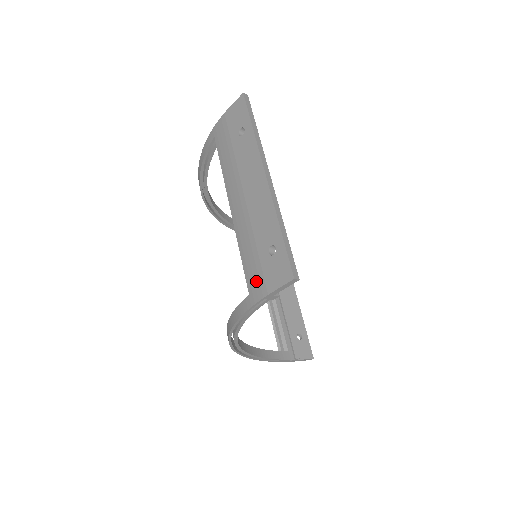
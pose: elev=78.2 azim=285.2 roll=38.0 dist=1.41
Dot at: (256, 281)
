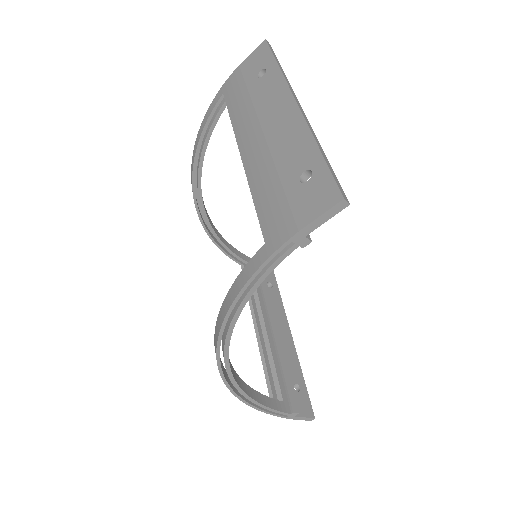
Dot at: (278, 221)
